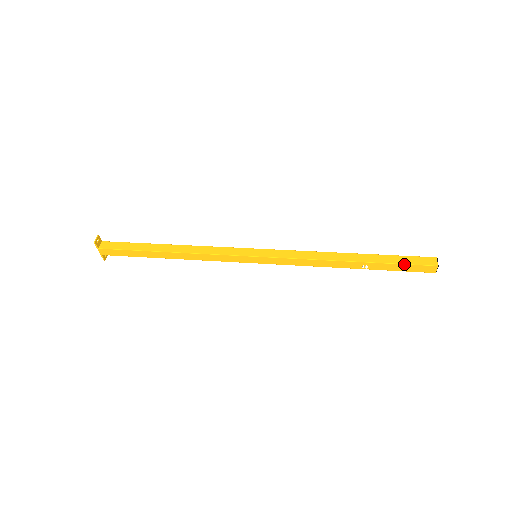
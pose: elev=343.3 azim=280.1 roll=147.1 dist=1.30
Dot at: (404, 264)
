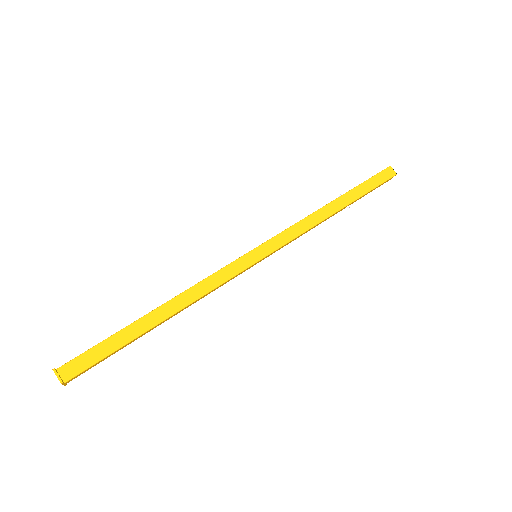
Dot at: (376, 187)
